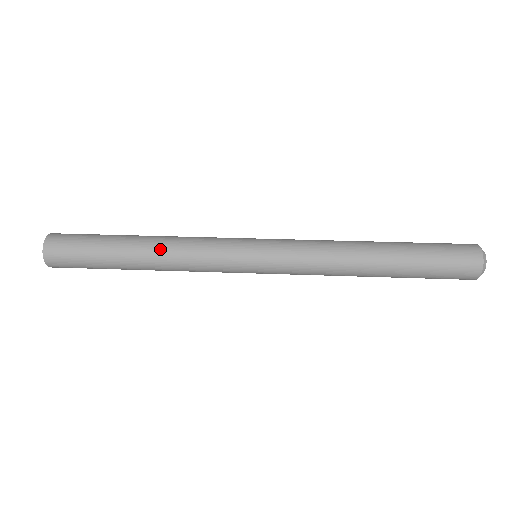
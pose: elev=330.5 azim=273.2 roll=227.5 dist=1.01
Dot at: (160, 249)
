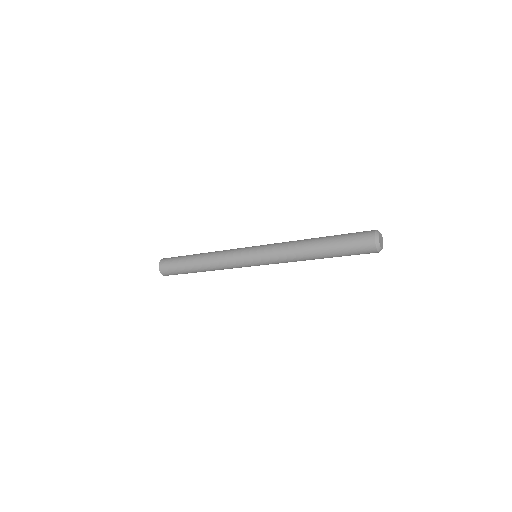
Dot at: (207, 259)
